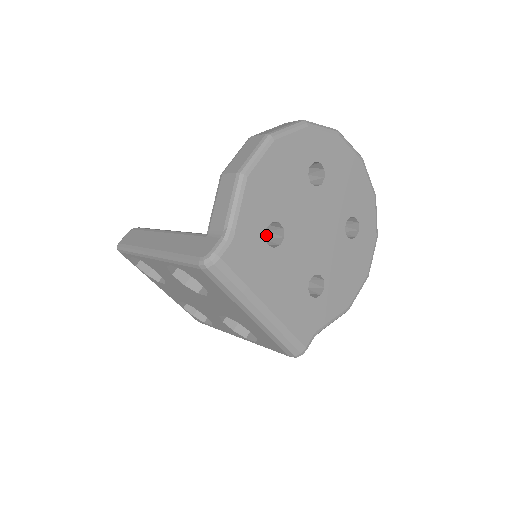
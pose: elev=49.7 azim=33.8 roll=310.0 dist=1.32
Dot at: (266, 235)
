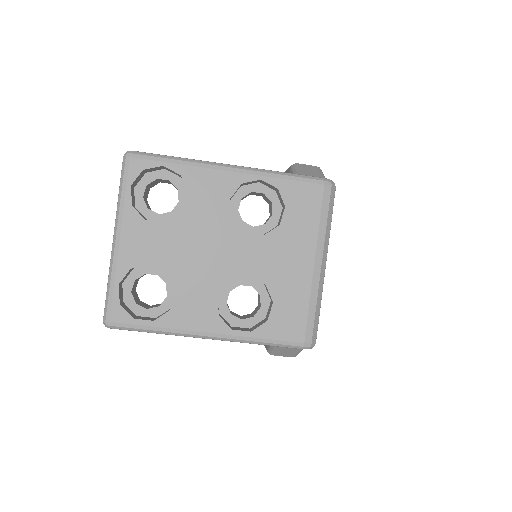
Dot at: occluded
